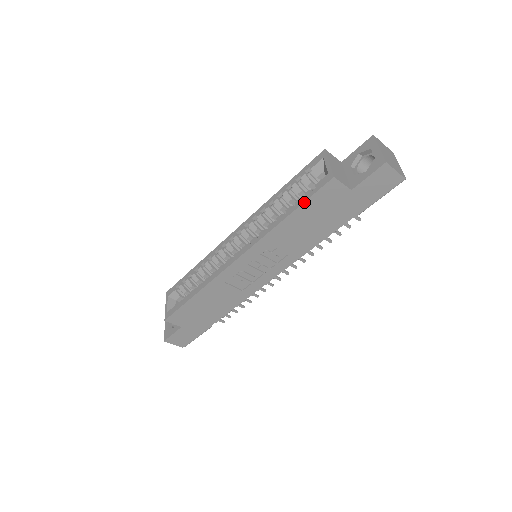
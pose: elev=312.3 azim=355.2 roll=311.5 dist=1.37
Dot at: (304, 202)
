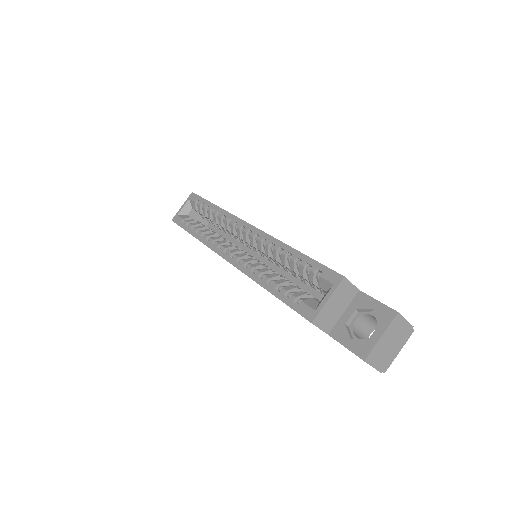
Dot at: (283, 302)
